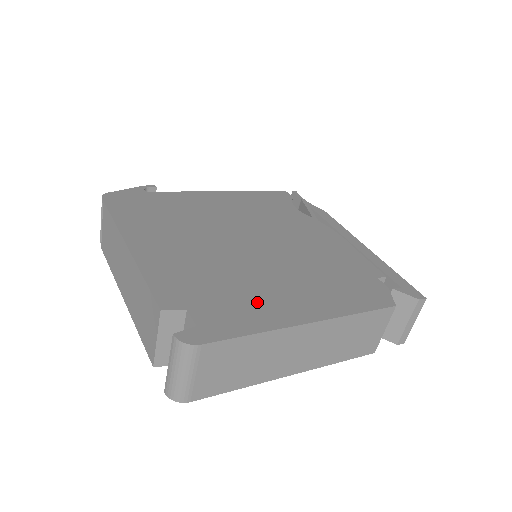
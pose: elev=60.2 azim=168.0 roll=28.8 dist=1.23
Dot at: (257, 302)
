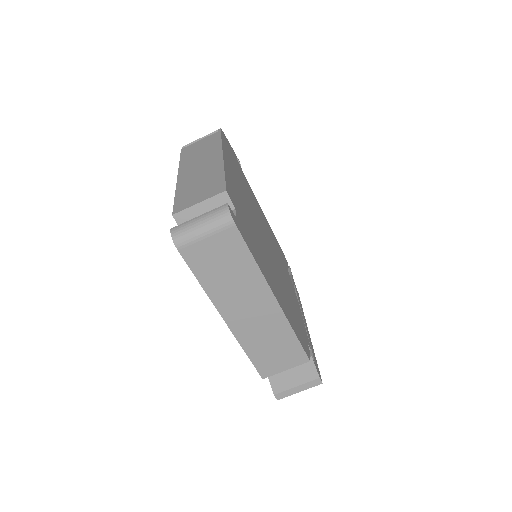
Dot at: (261, 257)
